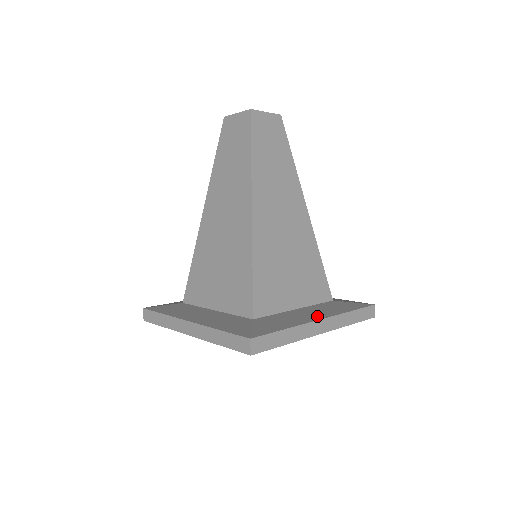
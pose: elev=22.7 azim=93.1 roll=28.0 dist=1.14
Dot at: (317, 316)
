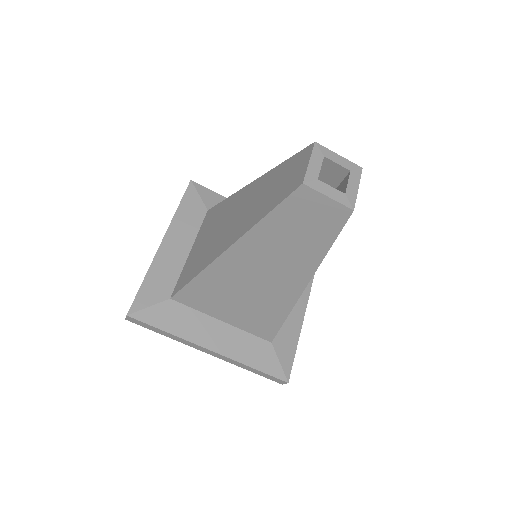
Dot at: (302, 304)
